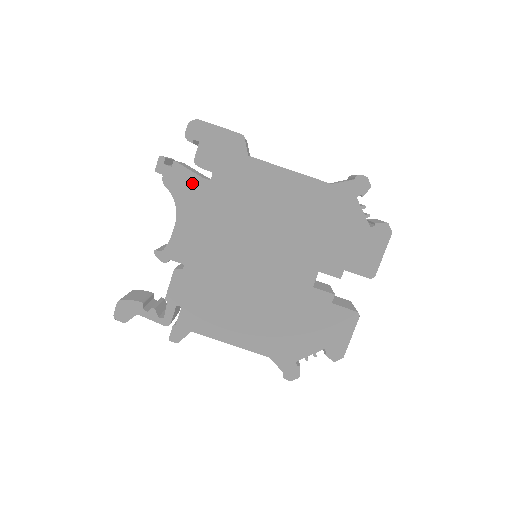
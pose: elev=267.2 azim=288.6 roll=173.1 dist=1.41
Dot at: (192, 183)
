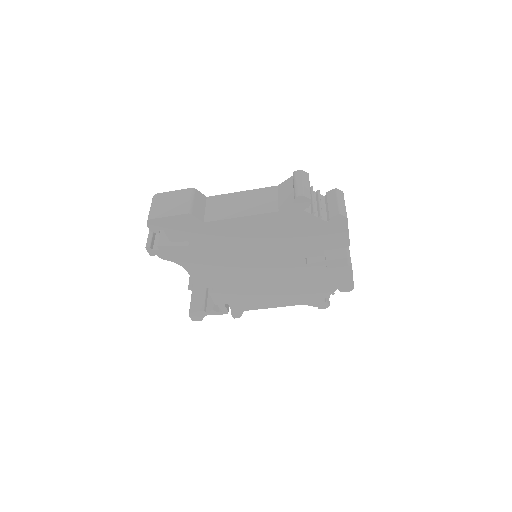
Dot at: (180, 251)
